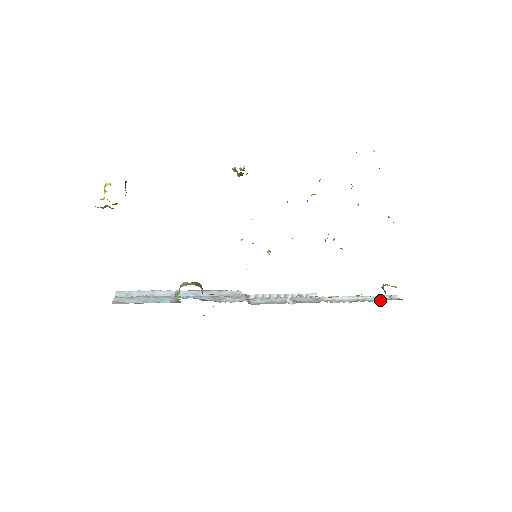
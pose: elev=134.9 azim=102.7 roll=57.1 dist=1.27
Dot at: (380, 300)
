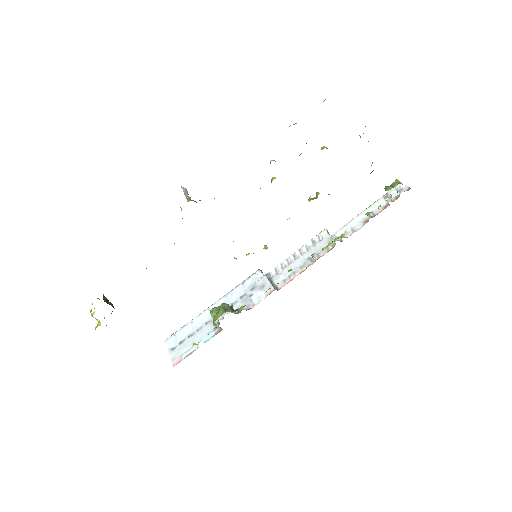
Dot at: (389, 204)
